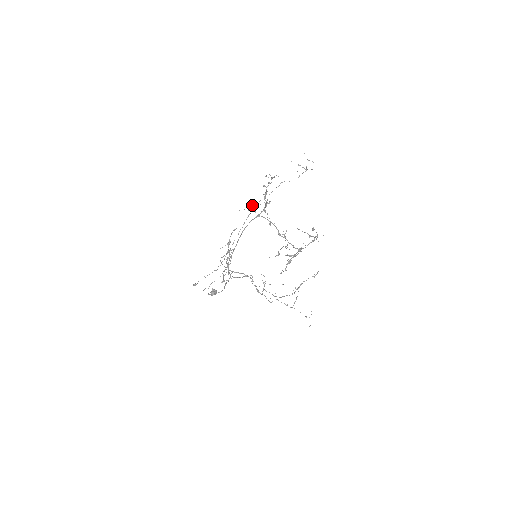
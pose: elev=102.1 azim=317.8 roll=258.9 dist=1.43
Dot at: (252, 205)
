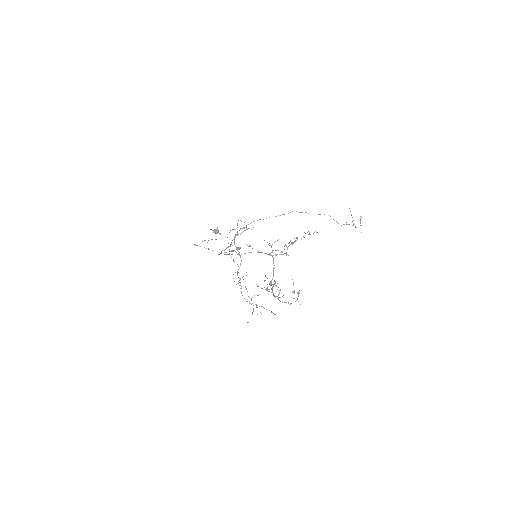
Dot at: occluded
